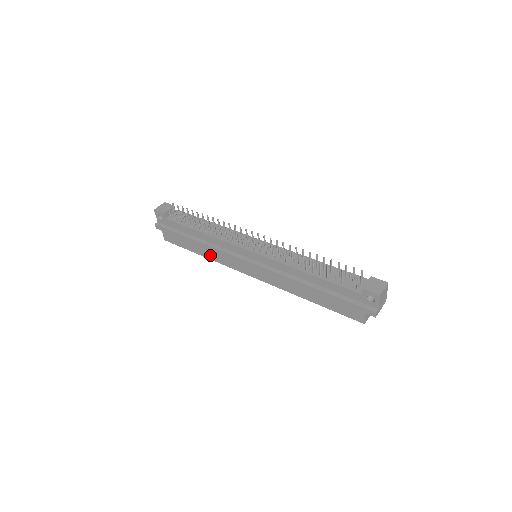
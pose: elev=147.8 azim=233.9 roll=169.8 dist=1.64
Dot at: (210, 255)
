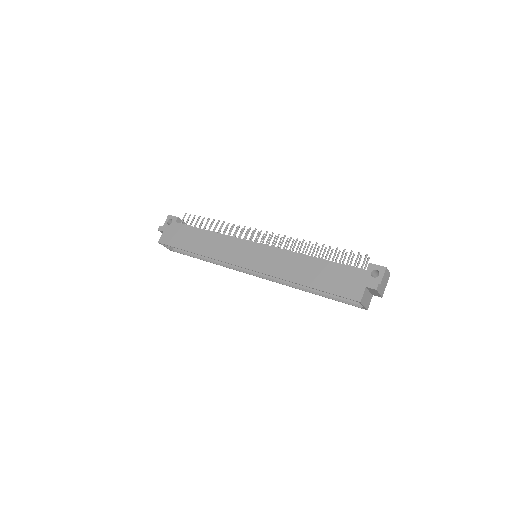
Dot at: (206, 250)
